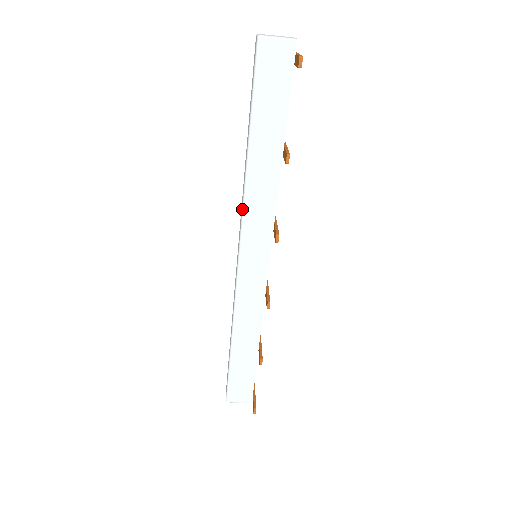
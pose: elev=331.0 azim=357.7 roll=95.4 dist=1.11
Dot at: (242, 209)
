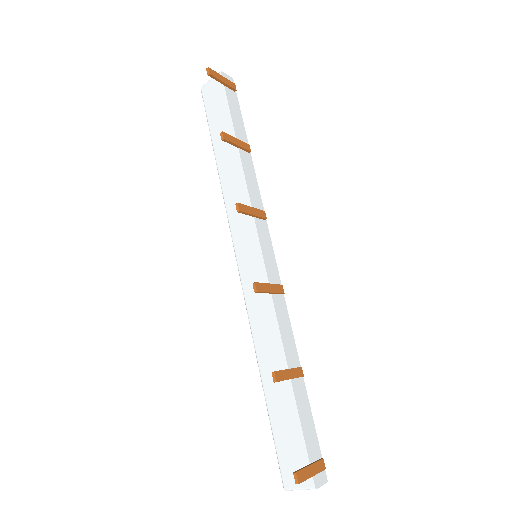
Dot at: (226, 211)
